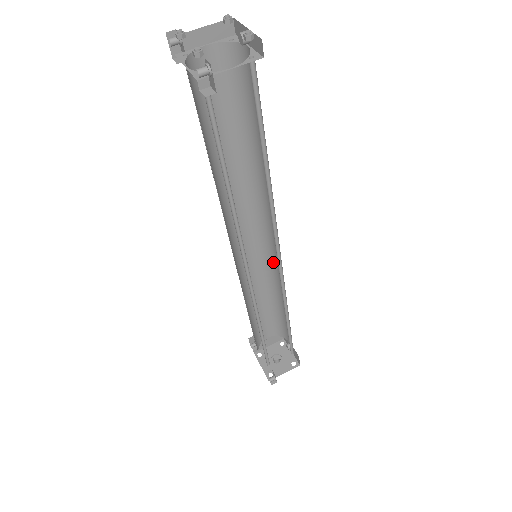
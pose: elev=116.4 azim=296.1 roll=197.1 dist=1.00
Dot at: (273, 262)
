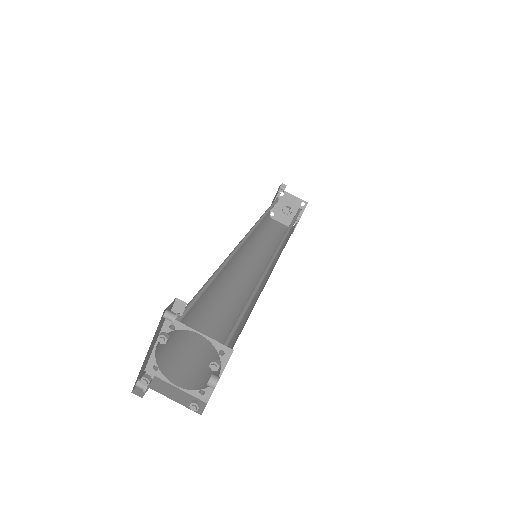
Dot at: occluded
